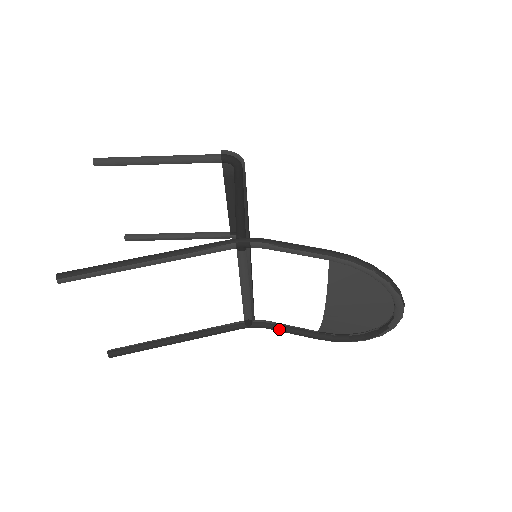
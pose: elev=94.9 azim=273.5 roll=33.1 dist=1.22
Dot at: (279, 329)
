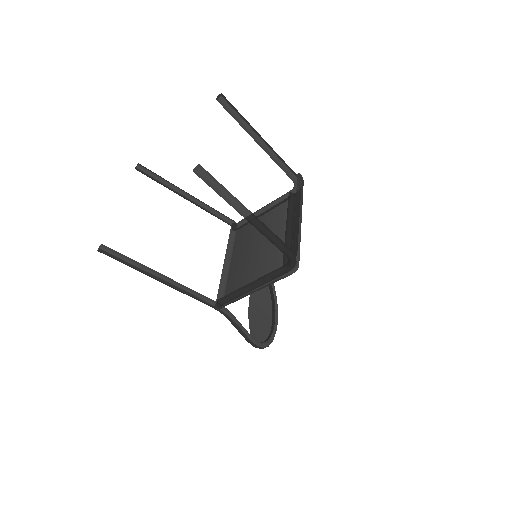
Dot at: occluded
